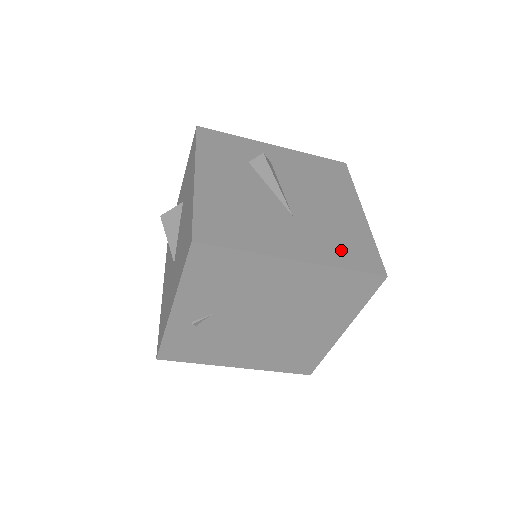
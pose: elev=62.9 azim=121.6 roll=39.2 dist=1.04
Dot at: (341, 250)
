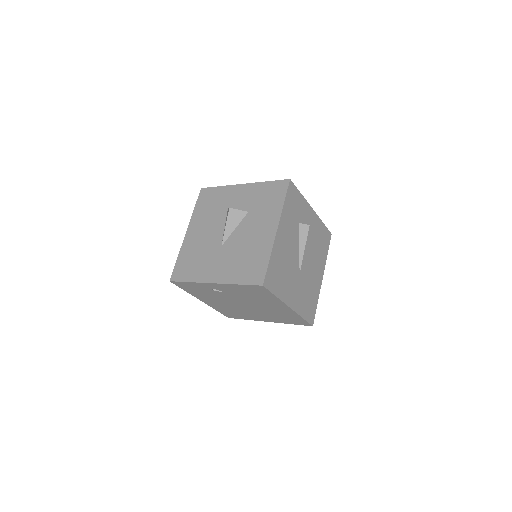
Dot at: (306, 305)
